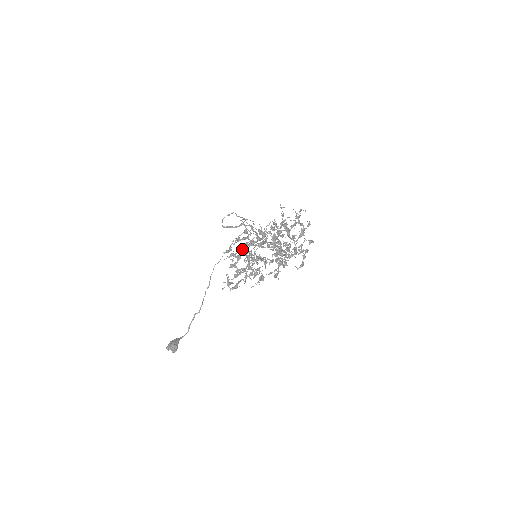
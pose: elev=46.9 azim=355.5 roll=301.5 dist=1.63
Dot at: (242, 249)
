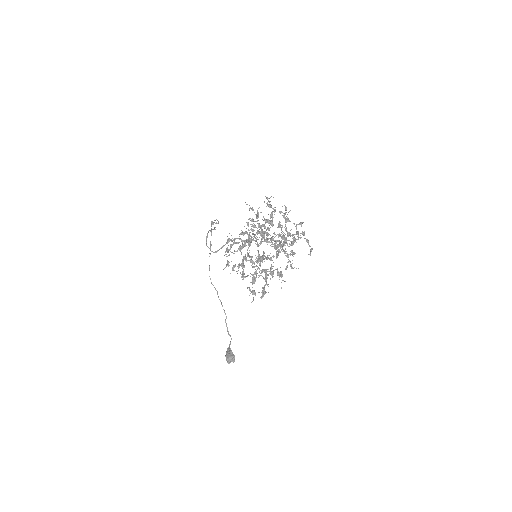
Dot at: occluded
